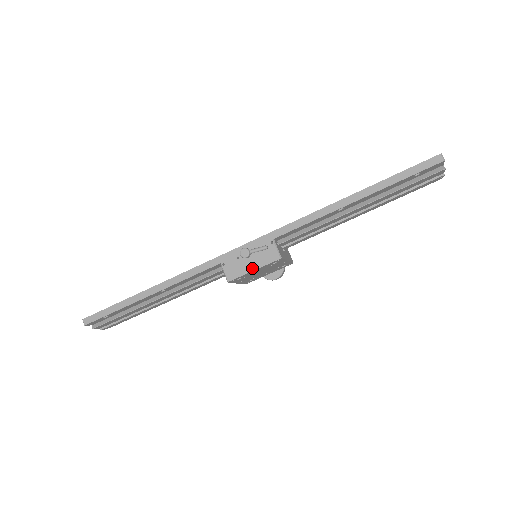
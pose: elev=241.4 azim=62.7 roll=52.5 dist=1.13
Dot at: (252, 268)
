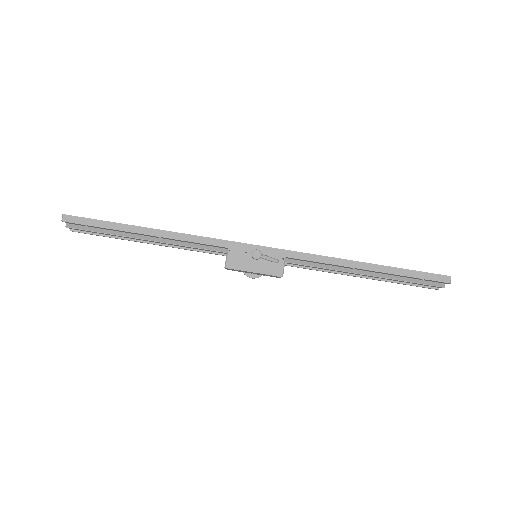
Dot at: (253, 269)
